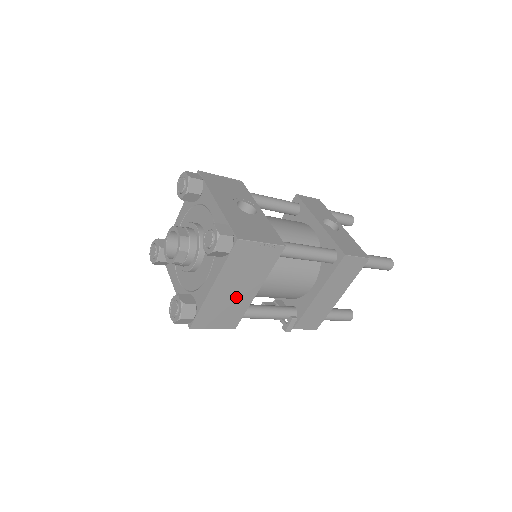
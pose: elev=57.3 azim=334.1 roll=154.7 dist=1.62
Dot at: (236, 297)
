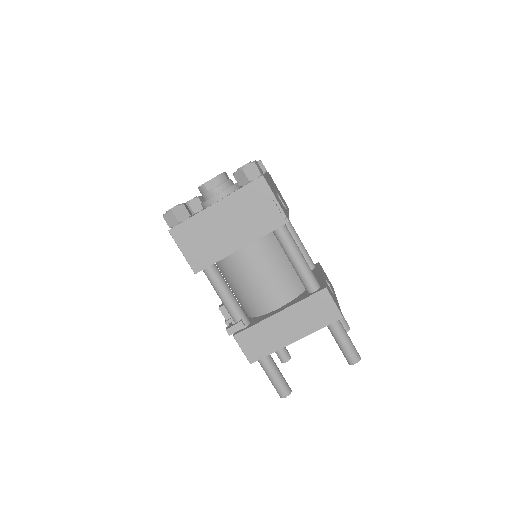
Dot at: (221, 236)
